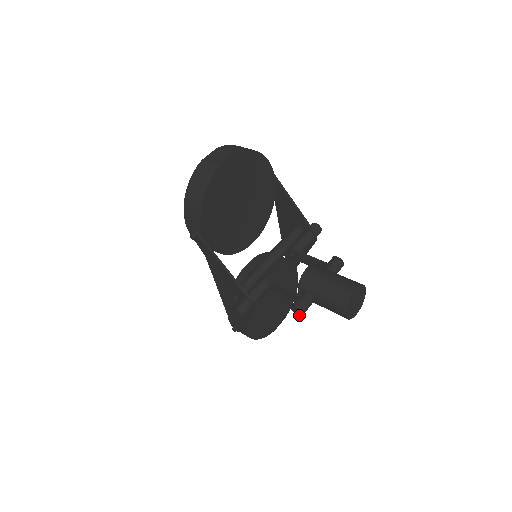
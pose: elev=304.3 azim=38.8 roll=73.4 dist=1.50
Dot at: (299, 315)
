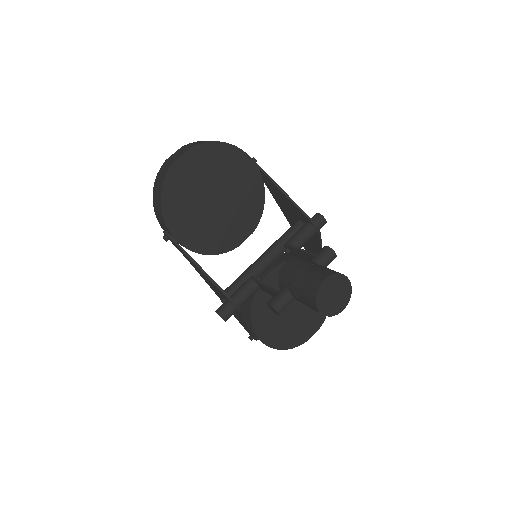
Dot at: (277, 314)
